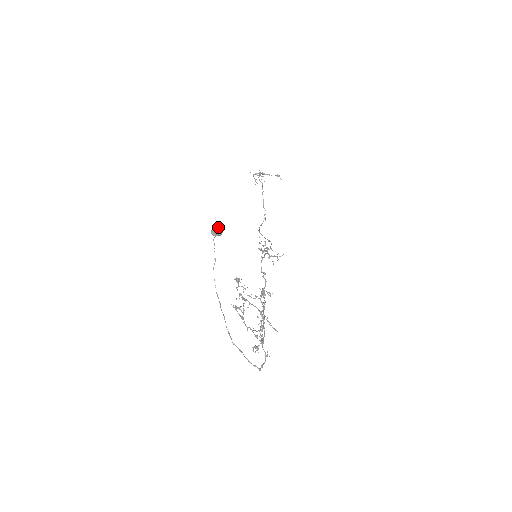
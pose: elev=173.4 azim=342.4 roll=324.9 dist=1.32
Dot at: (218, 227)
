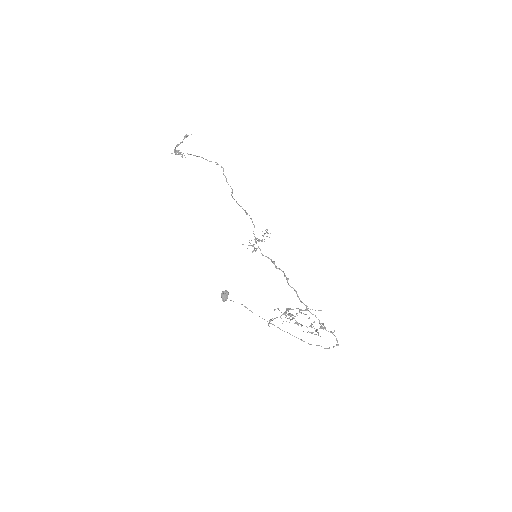
Dot at: (222, 294)
